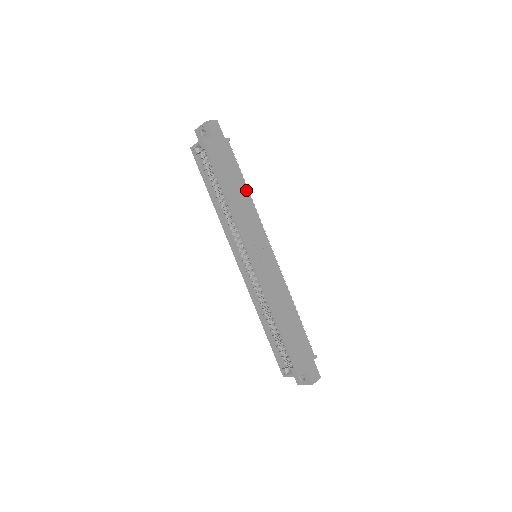
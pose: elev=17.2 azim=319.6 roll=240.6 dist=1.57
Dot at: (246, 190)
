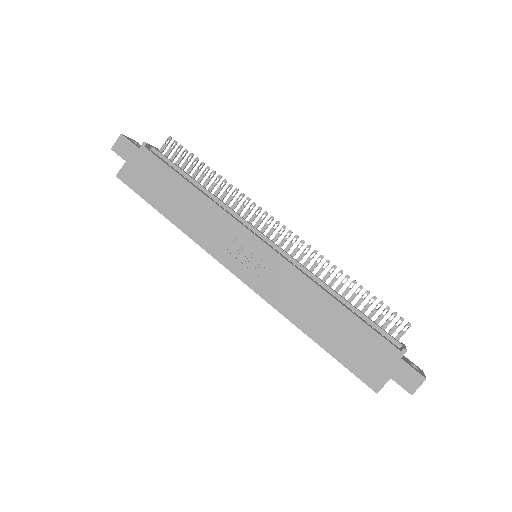
Dot at: (193, 190)
